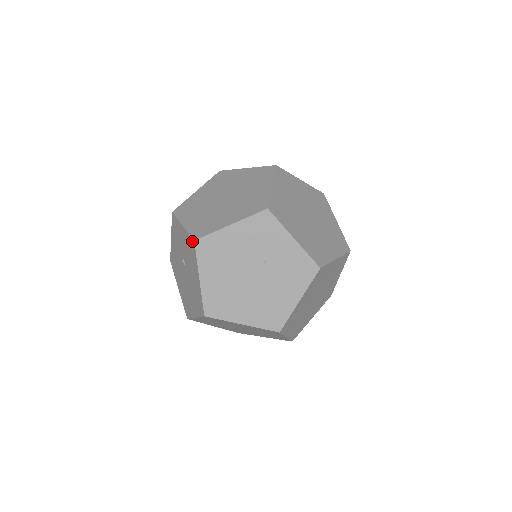
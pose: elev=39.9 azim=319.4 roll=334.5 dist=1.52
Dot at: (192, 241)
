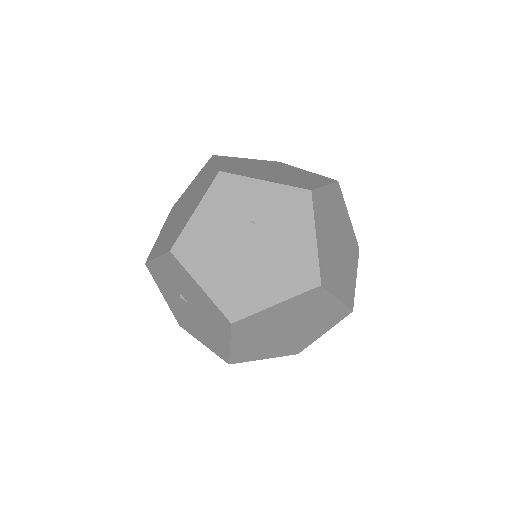
Dot at: (169, 256)
